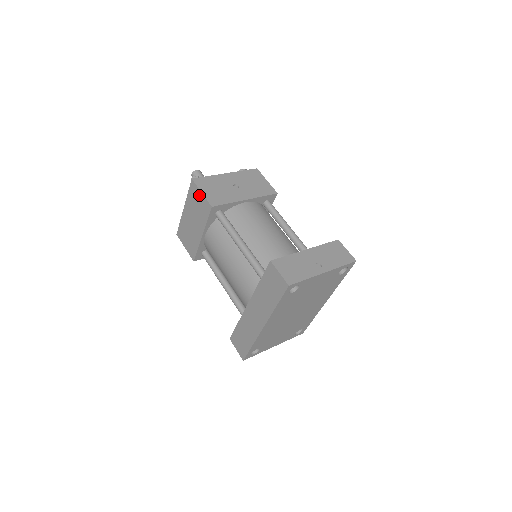
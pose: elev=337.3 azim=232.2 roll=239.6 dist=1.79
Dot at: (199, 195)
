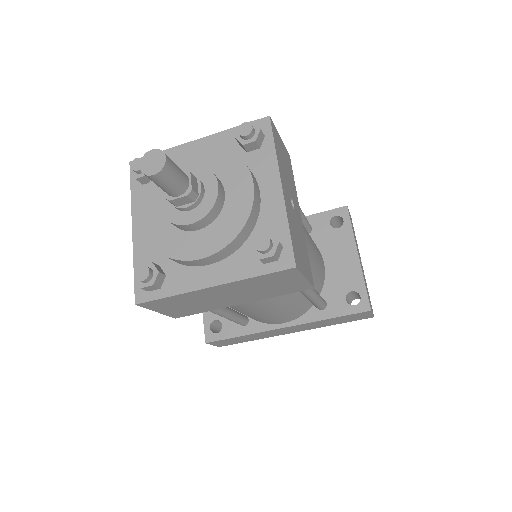
Dot at: (294, 281)
